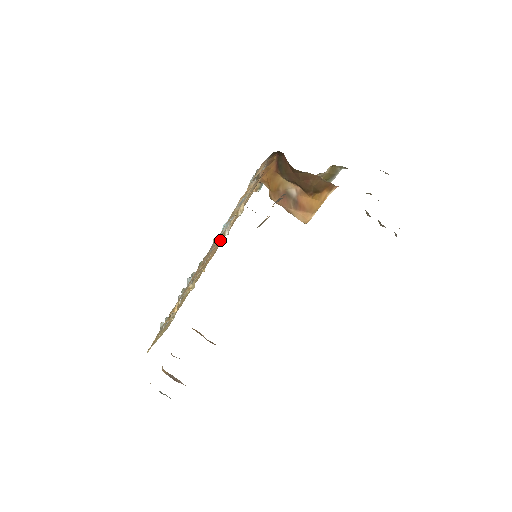
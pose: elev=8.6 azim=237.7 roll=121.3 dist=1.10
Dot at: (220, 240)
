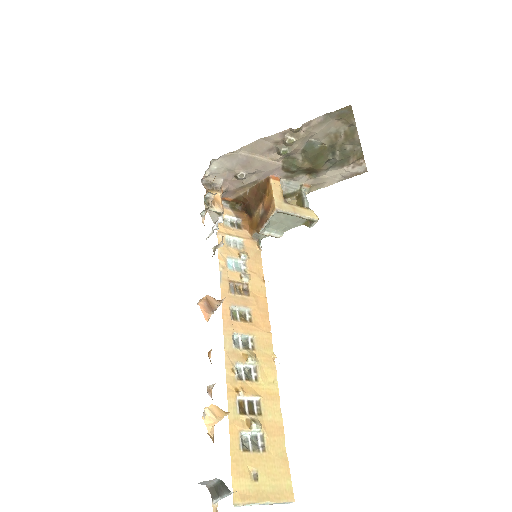
Dot at: (250, 294)
